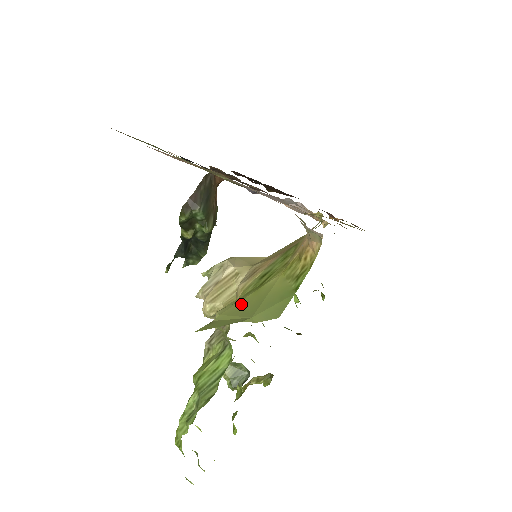
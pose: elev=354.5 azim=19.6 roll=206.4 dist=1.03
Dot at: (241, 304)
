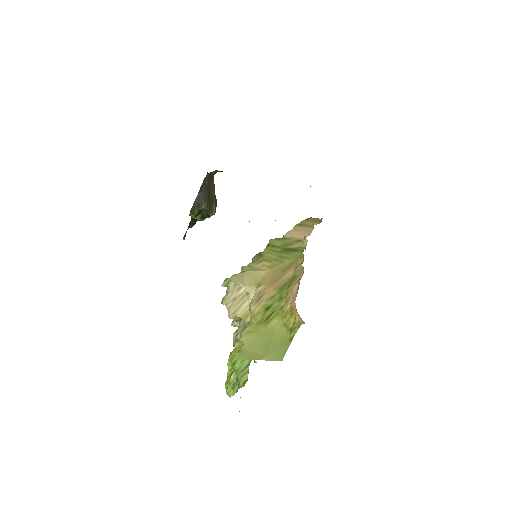
Dot at: (257, 336)
